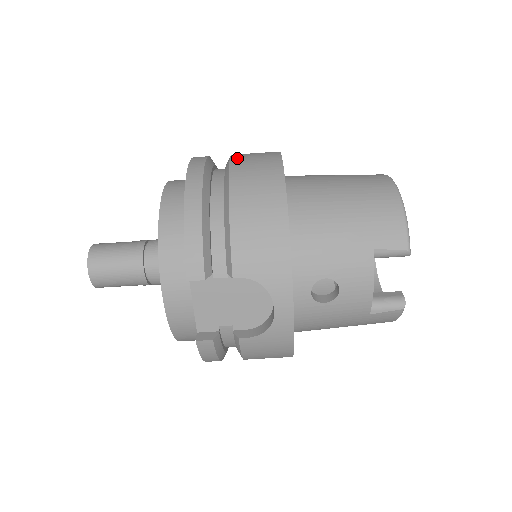
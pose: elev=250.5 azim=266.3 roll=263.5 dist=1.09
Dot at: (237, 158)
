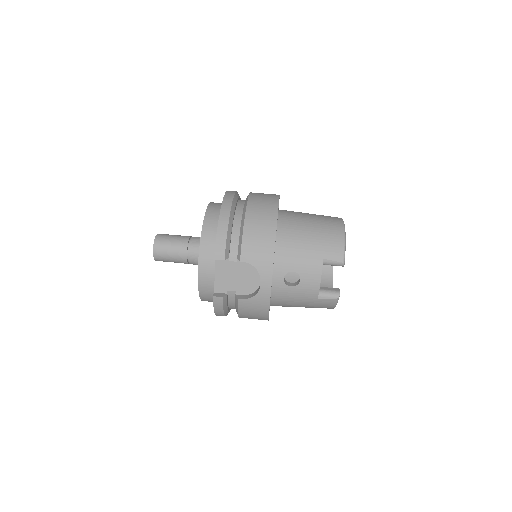
Dot at: (253, 195)
